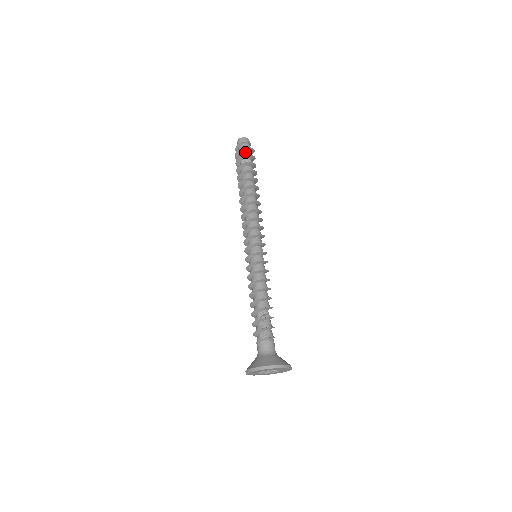
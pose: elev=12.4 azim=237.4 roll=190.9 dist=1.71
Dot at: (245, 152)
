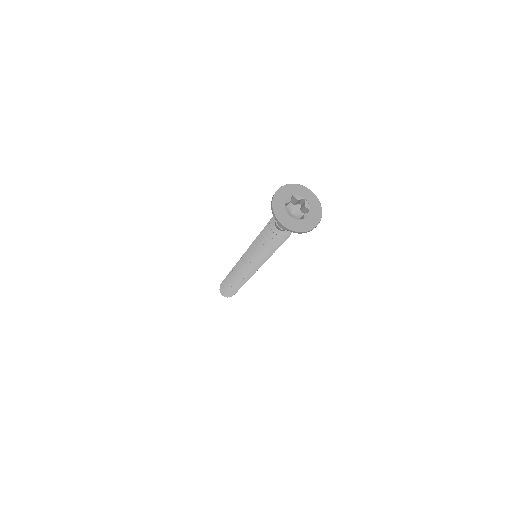
Dot at: occluded
